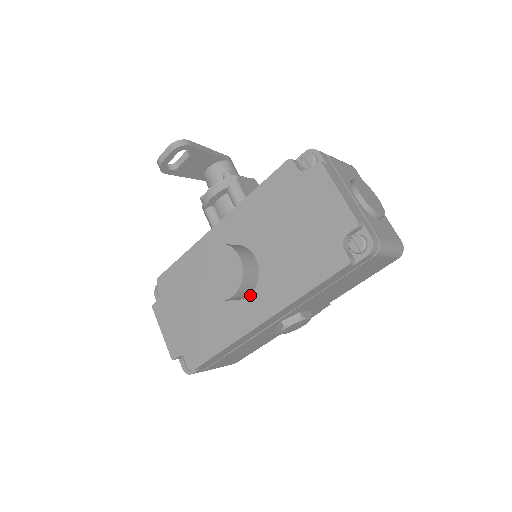
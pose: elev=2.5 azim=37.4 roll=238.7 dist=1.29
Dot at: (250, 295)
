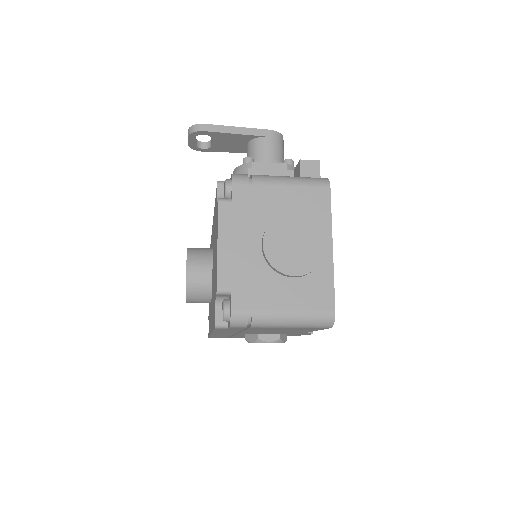
Dot at: (211, 303)
